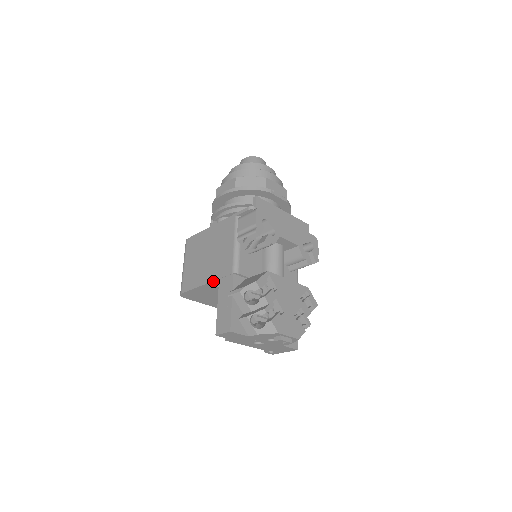
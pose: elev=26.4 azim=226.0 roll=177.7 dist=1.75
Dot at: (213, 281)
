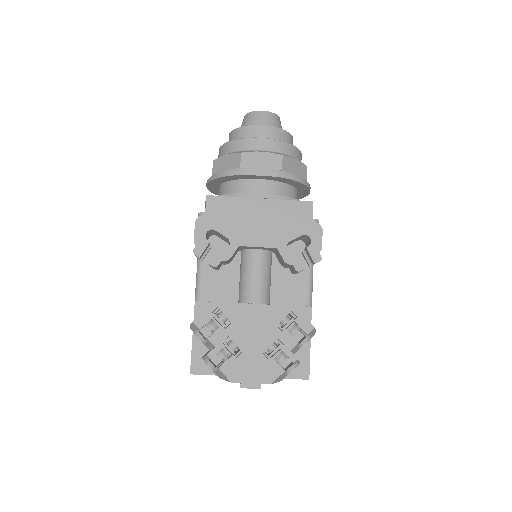
Dot at: occluded
